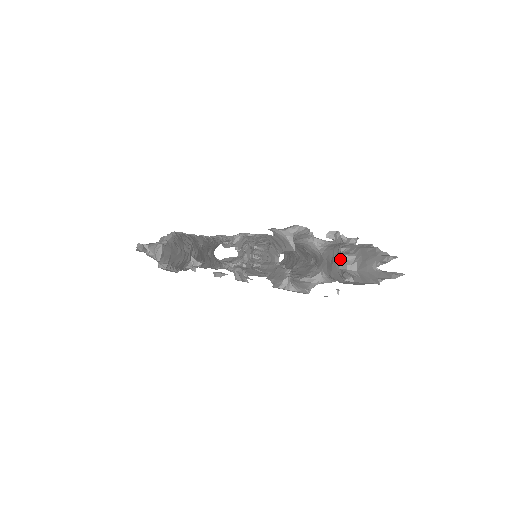
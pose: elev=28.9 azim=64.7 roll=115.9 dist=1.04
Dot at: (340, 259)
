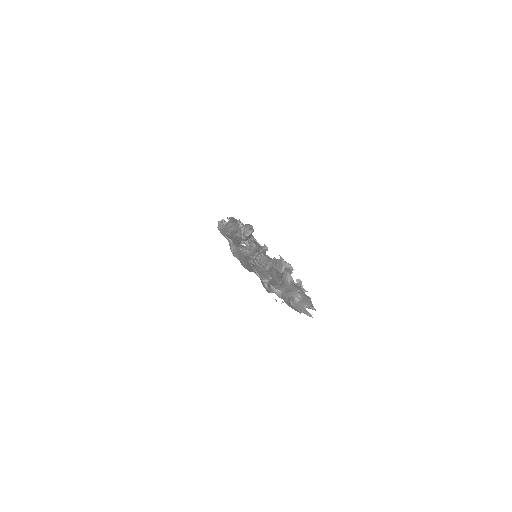
Dot at: (295, 293)
